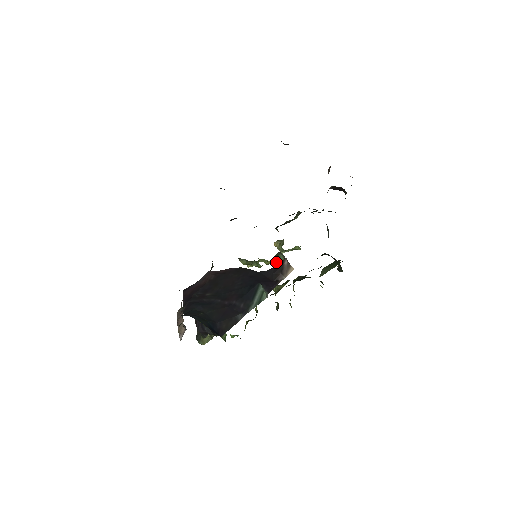
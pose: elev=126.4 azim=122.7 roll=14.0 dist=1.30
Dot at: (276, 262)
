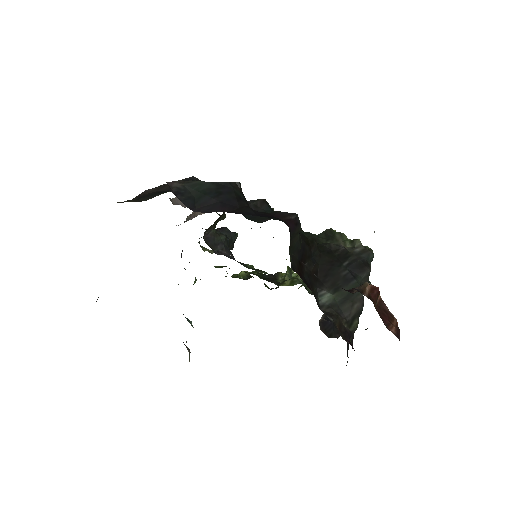
Dot at: occluded
